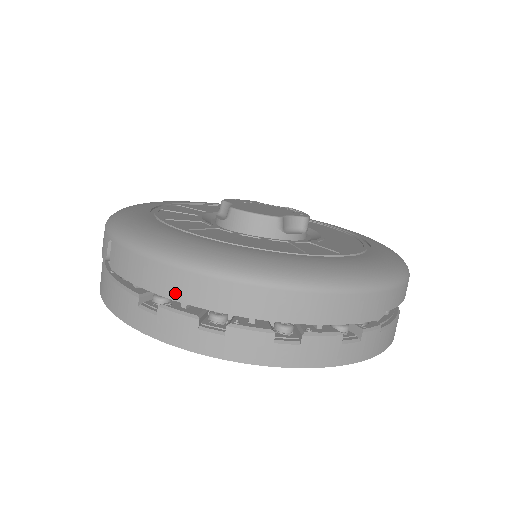
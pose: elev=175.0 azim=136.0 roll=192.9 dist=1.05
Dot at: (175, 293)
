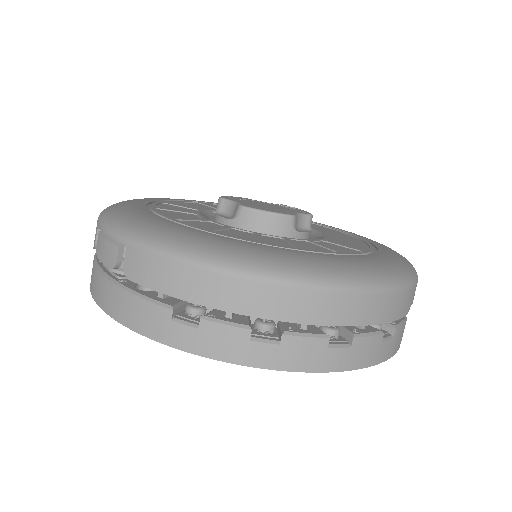
Dot at: (224, 303)
